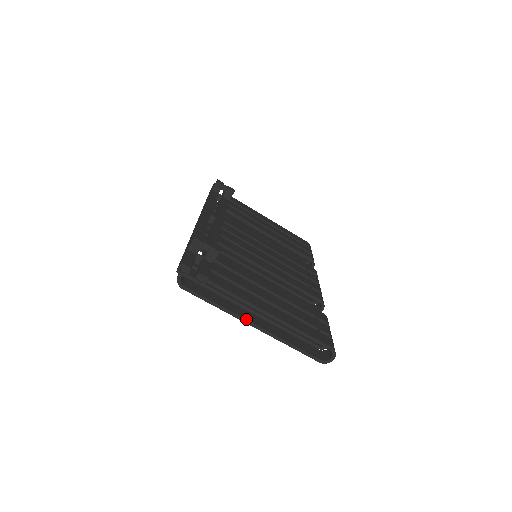
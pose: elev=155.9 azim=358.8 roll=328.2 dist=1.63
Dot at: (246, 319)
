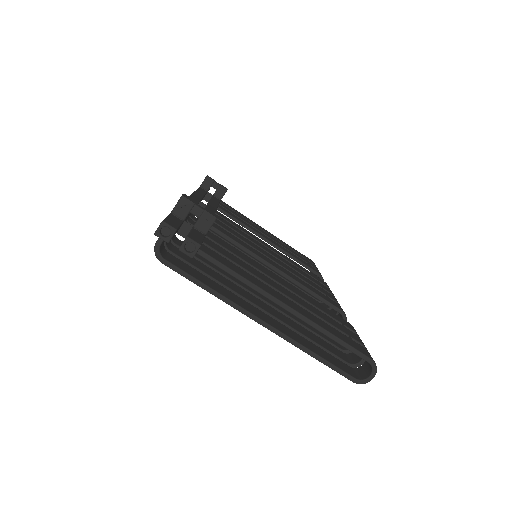
Dot at: (251, 312)
